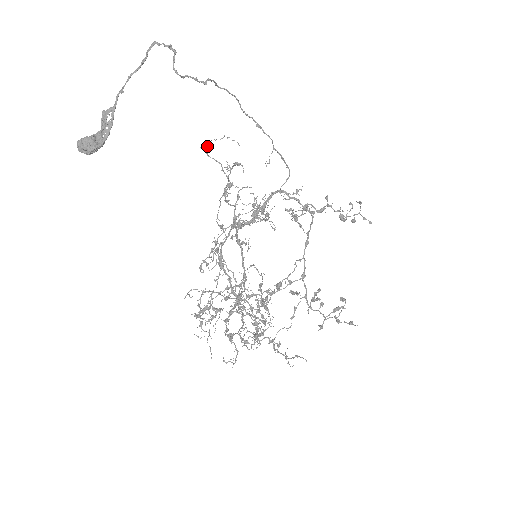
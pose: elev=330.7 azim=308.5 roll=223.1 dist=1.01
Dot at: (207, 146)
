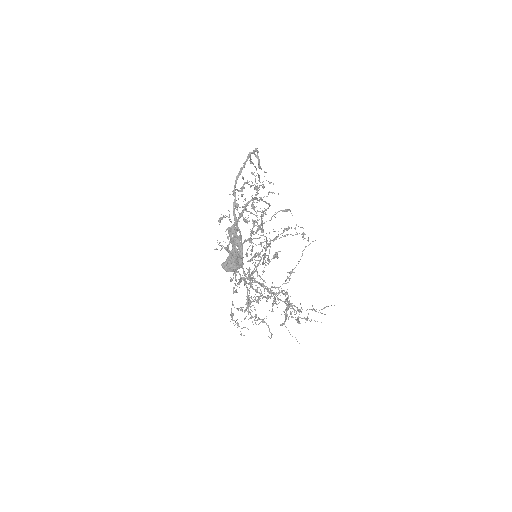
Dot at: (253, 204)
